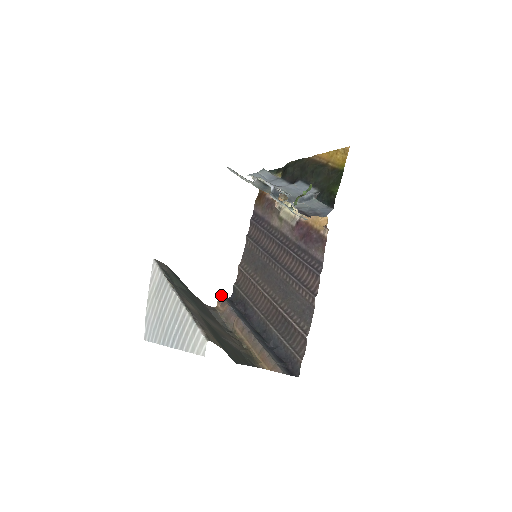
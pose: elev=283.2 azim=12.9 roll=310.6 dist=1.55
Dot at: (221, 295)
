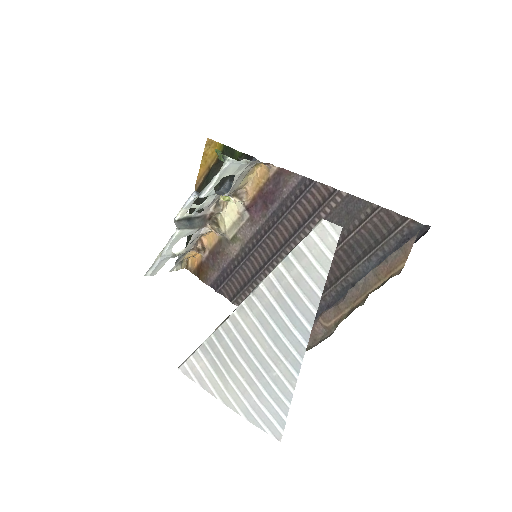
Dot at: occluded
